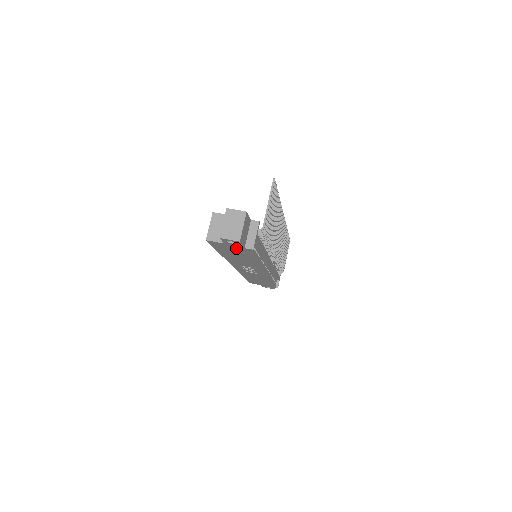
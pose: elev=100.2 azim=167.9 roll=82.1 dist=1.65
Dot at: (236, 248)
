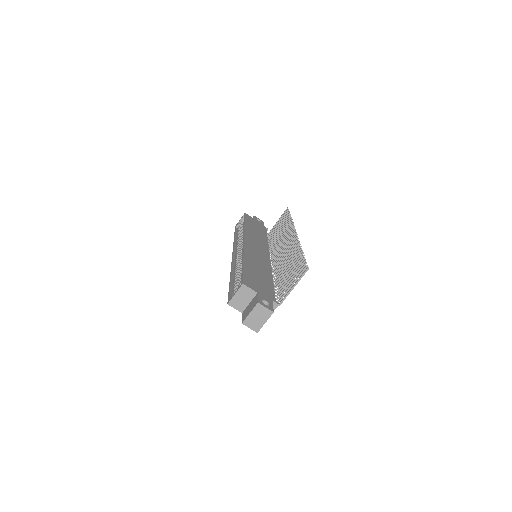
Dot at: occluded
